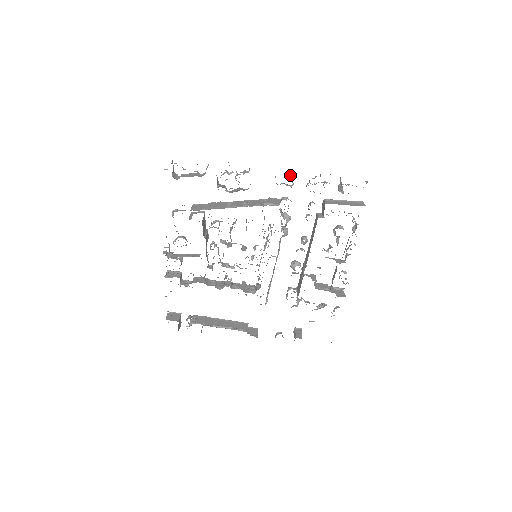
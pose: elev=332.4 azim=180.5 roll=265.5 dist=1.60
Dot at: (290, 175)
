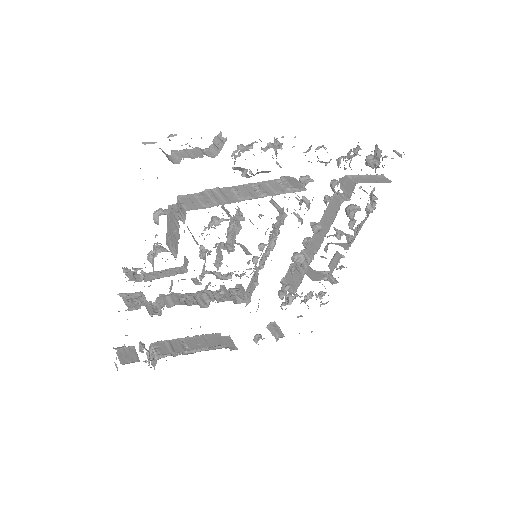
Dot at: (326, 148)
